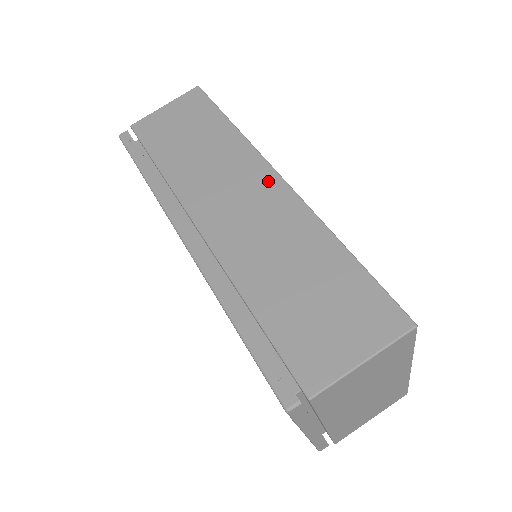
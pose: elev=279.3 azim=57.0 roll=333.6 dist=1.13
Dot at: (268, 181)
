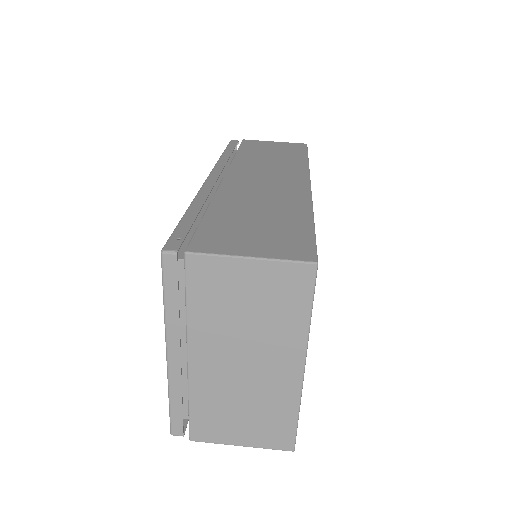
Dot at: (299, 180)
